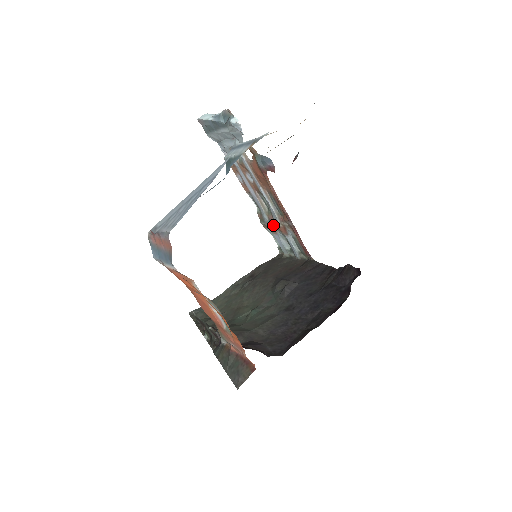
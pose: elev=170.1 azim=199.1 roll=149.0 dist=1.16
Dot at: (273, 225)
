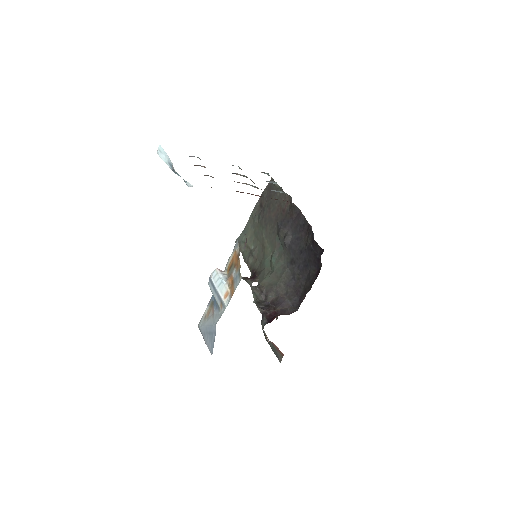
Dot at: occluded
